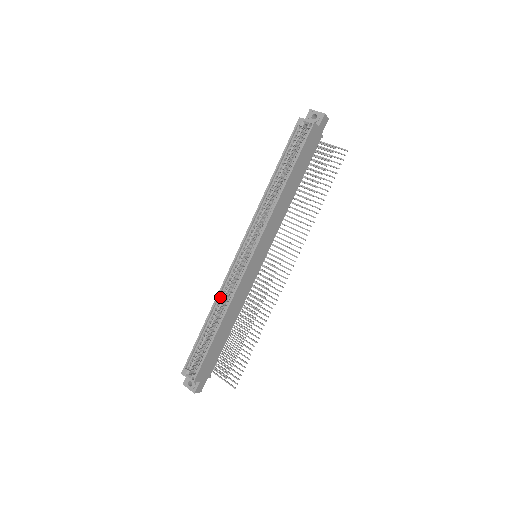
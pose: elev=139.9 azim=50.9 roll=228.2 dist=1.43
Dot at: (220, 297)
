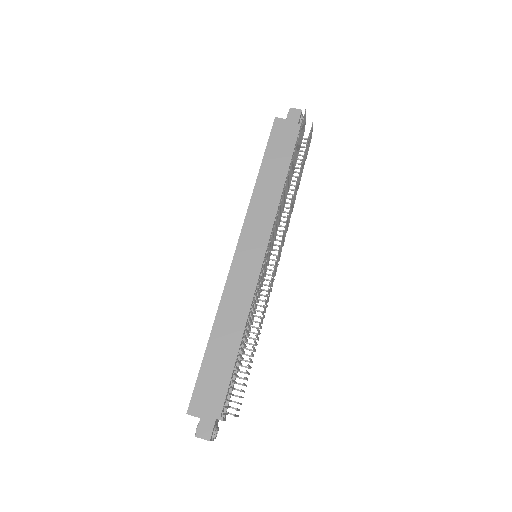
Dot at: occluded
